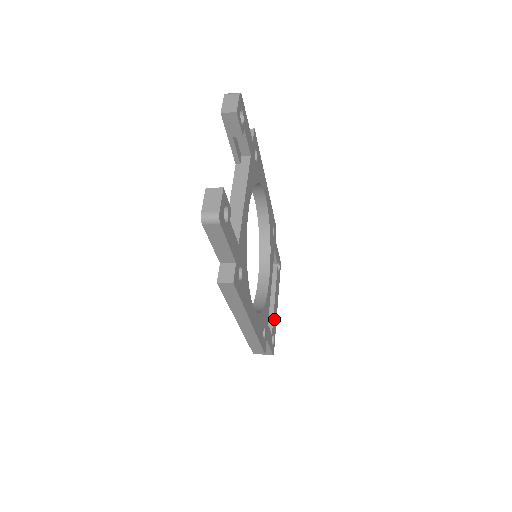
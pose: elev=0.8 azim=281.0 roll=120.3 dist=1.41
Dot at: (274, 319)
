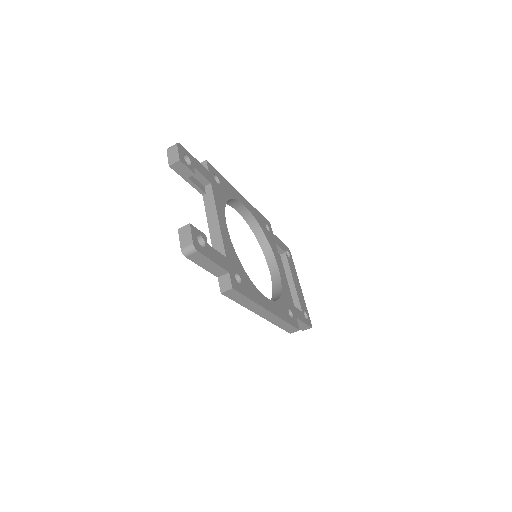
Dot at: (300, 298)
